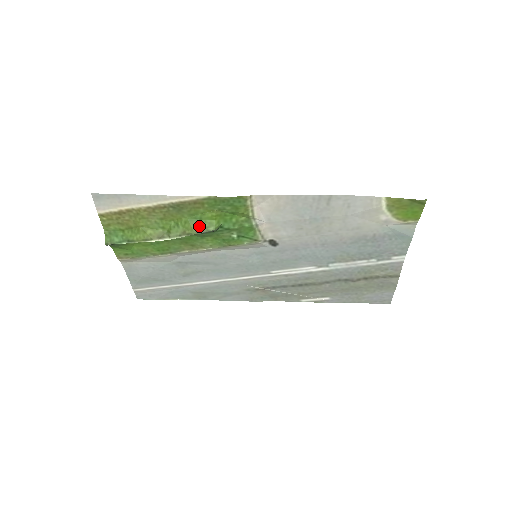
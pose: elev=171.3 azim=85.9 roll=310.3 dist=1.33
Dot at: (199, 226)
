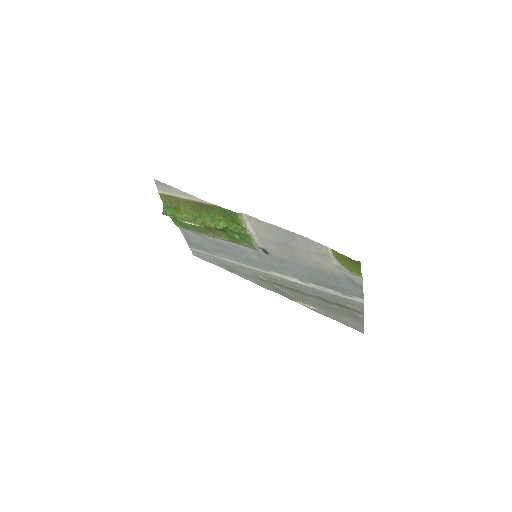
Dot at: (211, 222)
